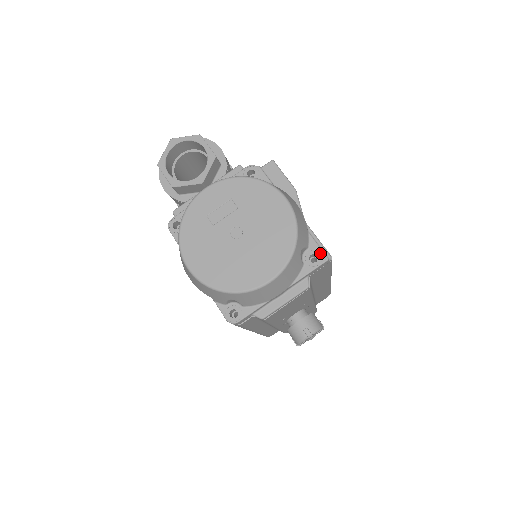
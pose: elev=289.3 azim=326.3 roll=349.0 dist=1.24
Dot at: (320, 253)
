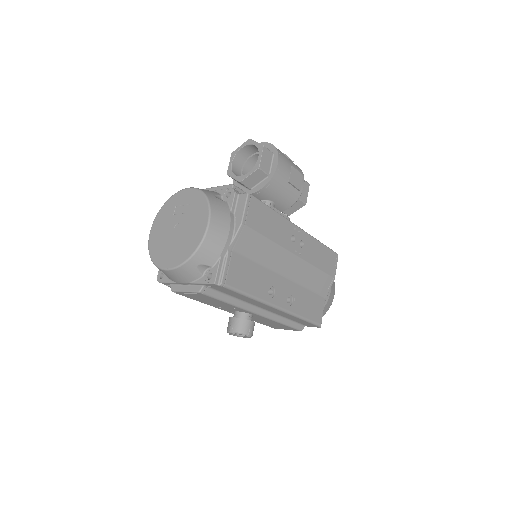
Dot at: (214, 276)
